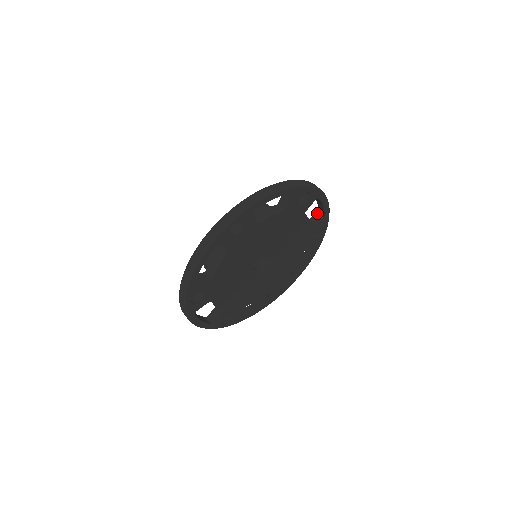
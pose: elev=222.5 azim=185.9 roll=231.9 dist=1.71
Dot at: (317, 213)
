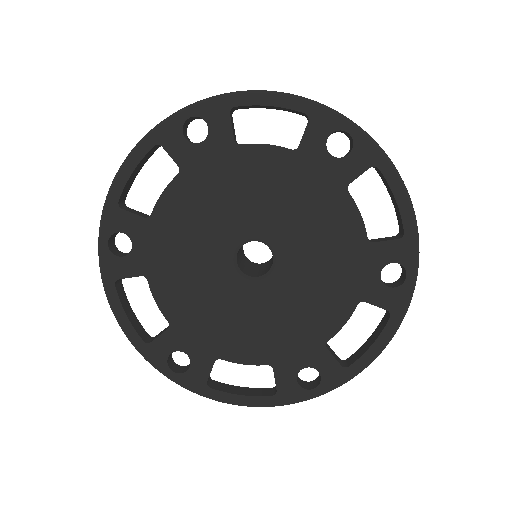
Dot at: (397, 234)
